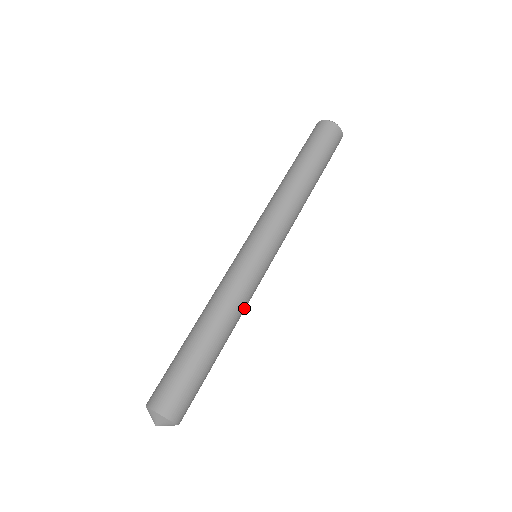
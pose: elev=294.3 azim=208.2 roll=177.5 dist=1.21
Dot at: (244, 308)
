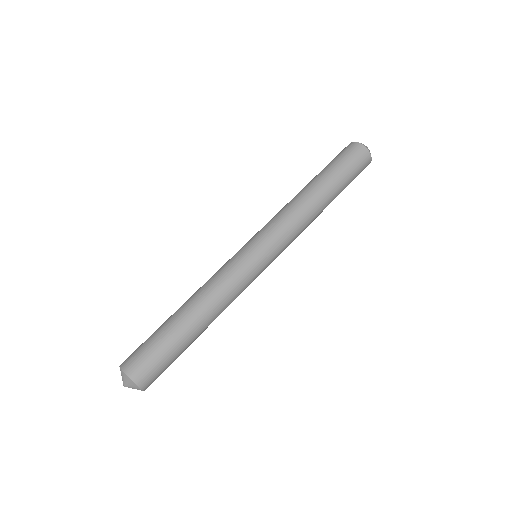
Dot at: occluded
